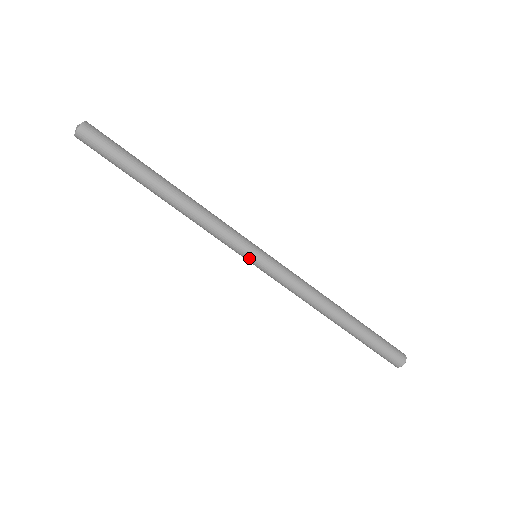
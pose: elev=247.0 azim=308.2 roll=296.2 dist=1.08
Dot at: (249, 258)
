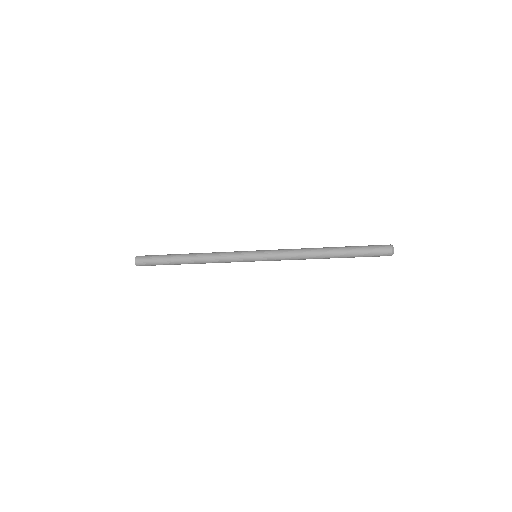
Dot at: (253, 261)
